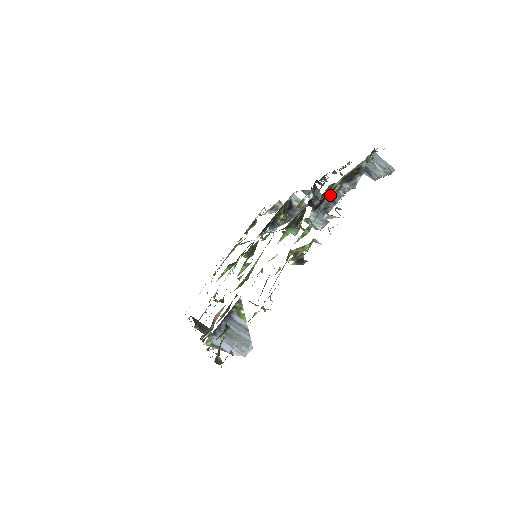
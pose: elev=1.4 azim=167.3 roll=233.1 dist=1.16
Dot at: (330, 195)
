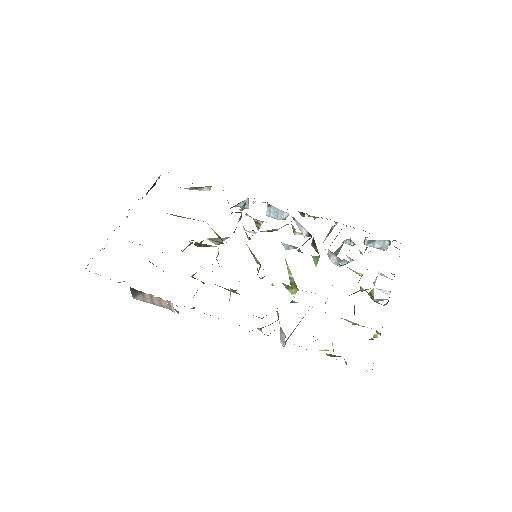
Dot at: occluded
